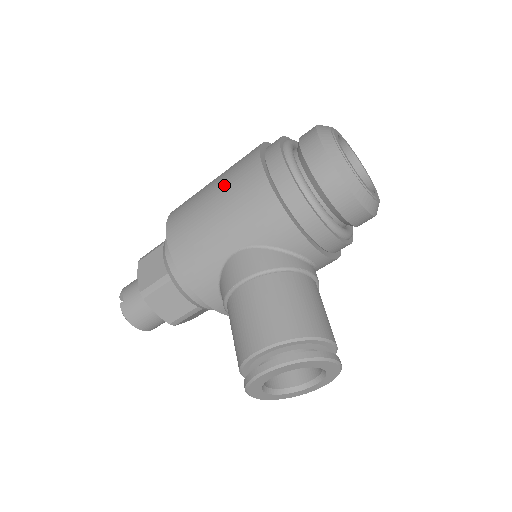
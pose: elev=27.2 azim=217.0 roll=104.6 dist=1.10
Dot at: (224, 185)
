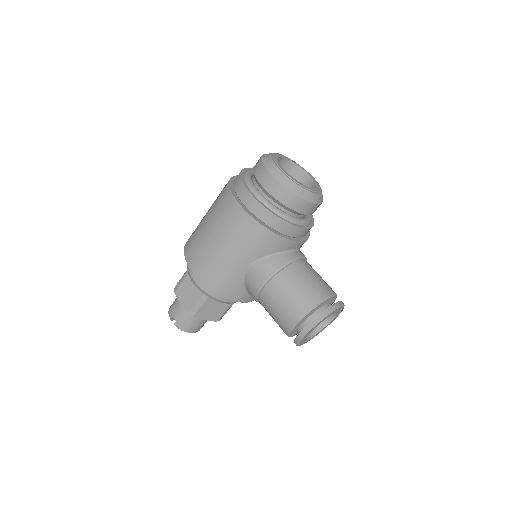
Dot at: (220, 227)
